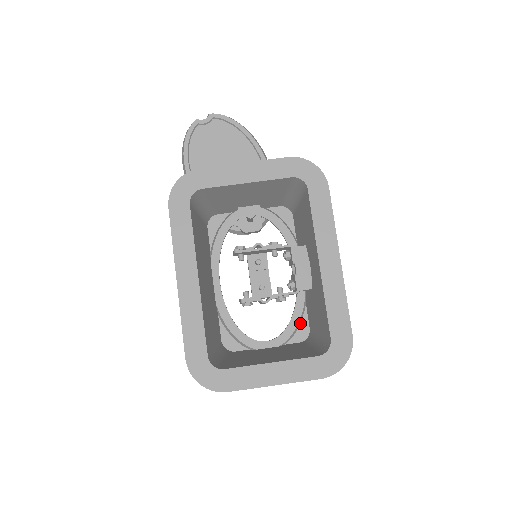
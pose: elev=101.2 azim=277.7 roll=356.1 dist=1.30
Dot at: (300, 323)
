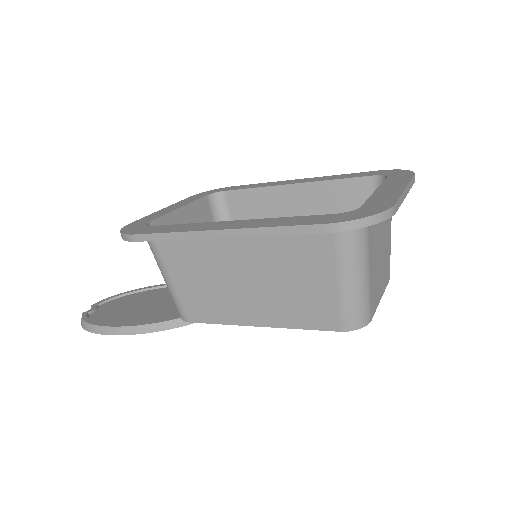
Dot at: occluded
